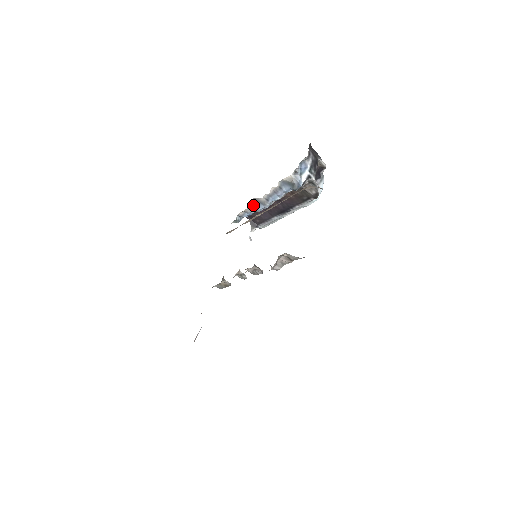
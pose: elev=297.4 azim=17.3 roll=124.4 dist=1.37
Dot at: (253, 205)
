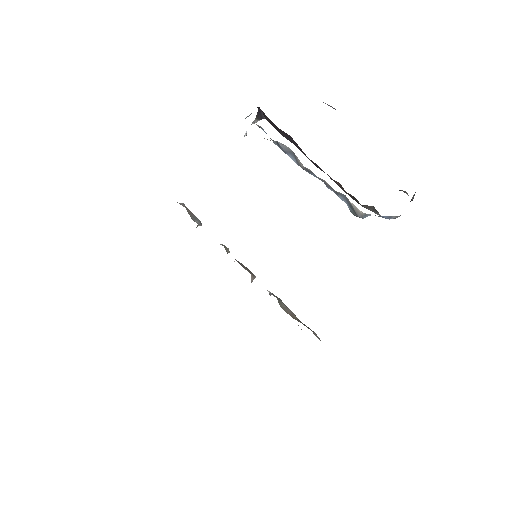
Dot at: (283, 146)
